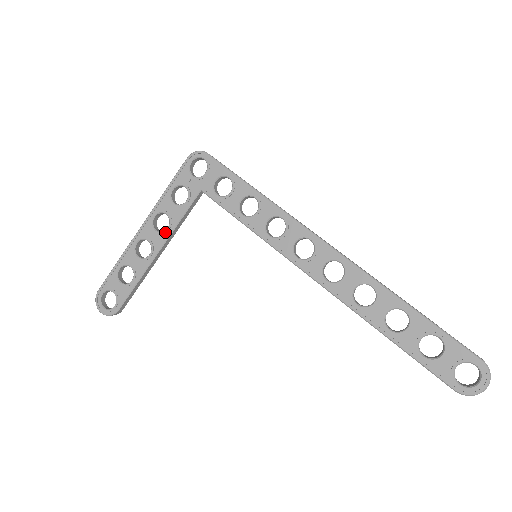
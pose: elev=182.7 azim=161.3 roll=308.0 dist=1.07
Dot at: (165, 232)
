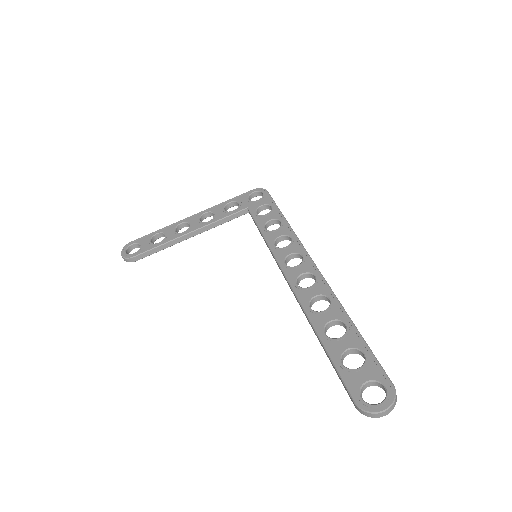
Dot at: (205, 222)
